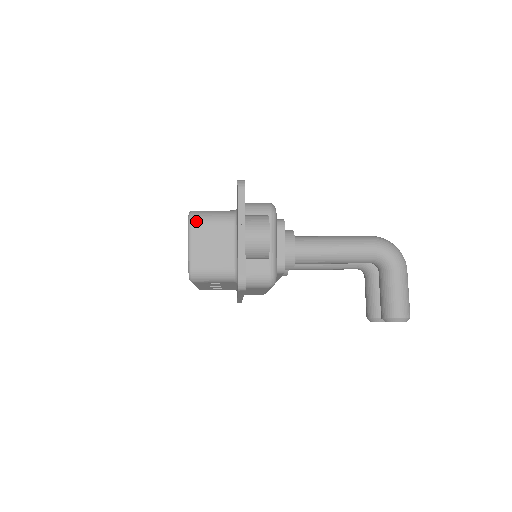
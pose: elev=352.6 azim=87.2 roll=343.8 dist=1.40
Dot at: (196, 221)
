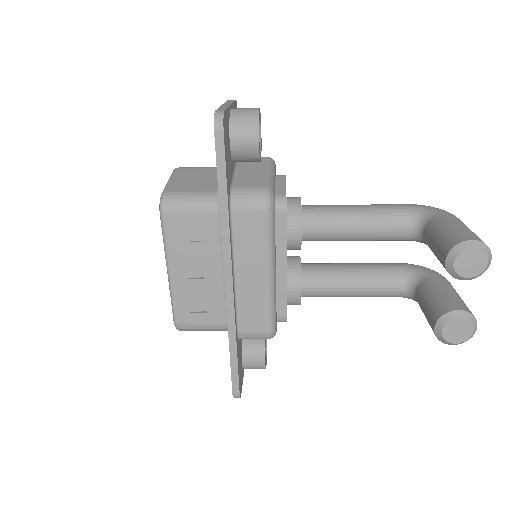
Dot at: (182, 167)
